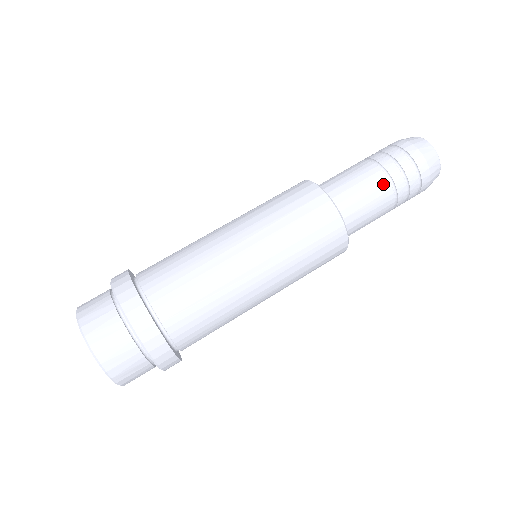
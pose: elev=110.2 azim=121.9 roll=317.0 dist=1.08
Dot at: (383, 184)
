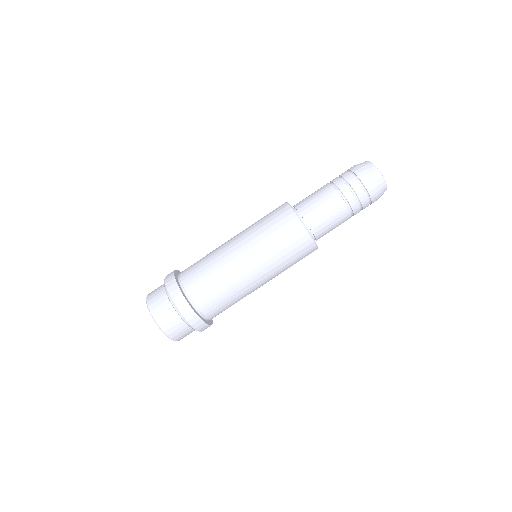
Dot at: (344, 212)
